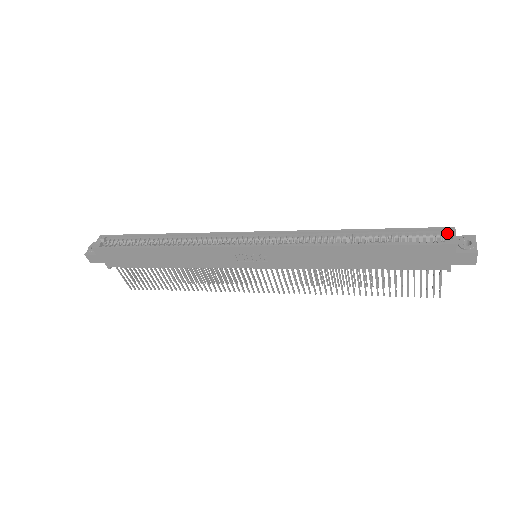
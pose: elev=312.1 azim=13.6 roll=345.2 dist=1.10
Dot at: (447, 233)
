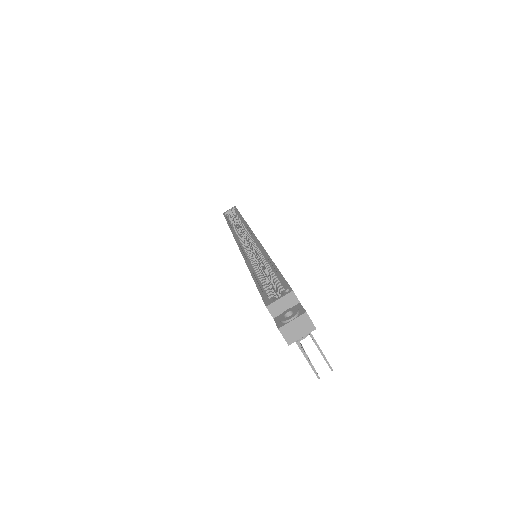
Dot at: (282, 293)
